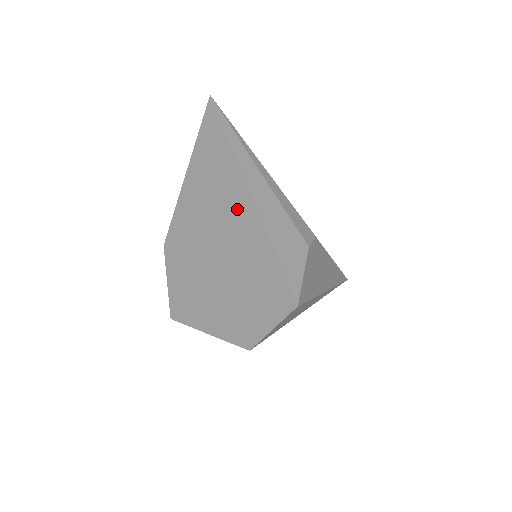
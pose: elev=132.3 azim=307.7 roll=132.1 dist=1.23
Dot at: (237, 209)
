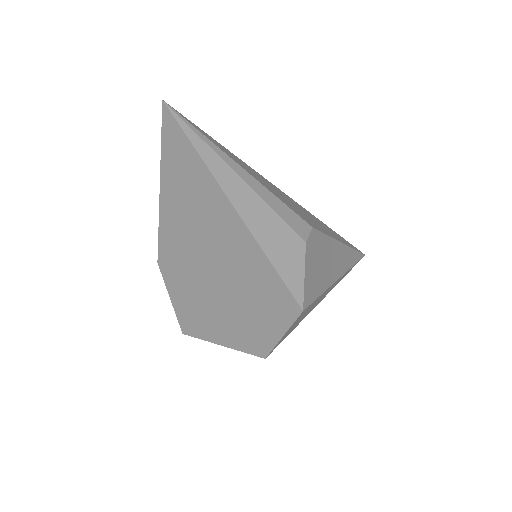
Dot at: (219, 217)
